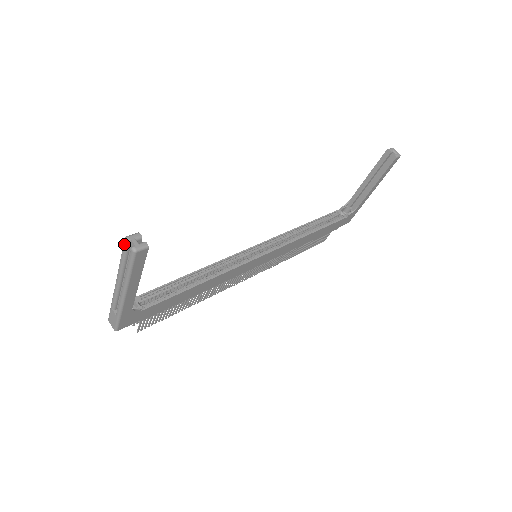
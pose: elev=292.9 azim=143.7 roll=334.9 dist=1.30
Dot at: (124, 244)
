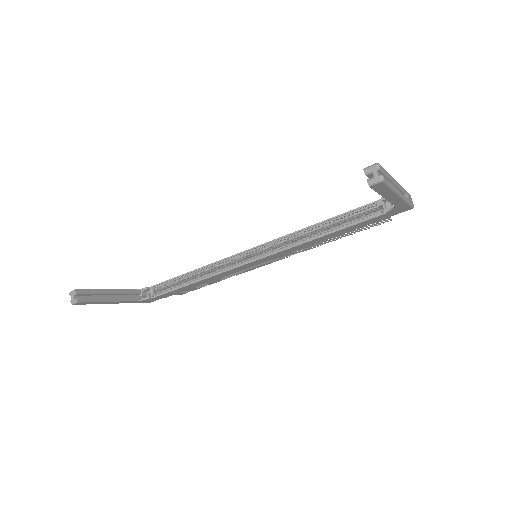
Dot at: occluded
